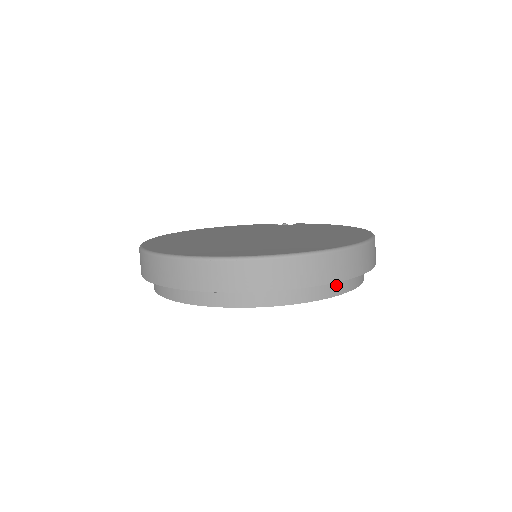
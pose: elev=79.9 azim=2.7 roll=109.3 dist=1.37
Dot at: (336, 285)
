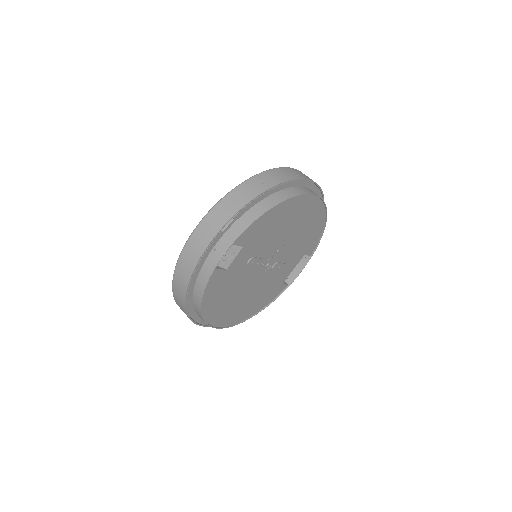
Dot at: (286, 193)
